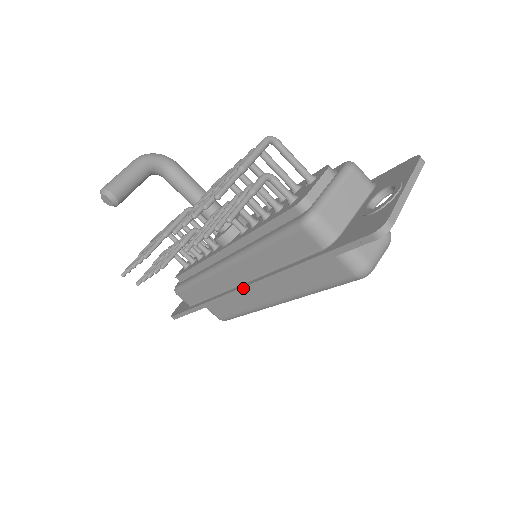
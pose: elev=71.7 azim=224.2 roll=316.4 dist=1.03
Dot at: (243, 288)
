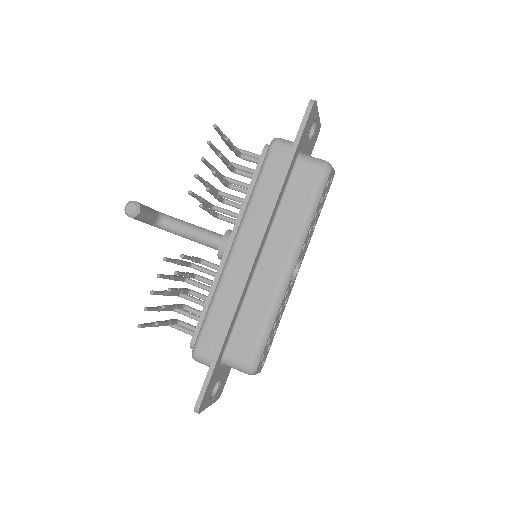
Dot at: (255, 247)
